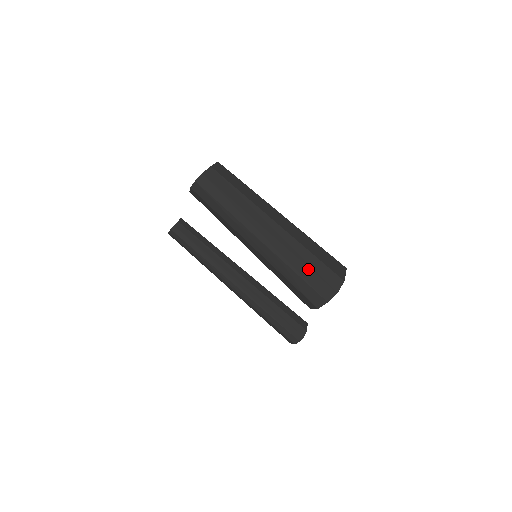
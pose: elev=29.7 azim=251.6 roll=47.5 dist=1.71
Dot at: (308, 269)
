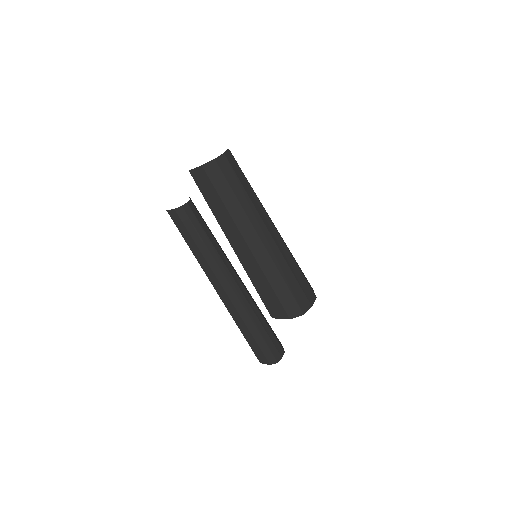
Dot at: (300, 272)
